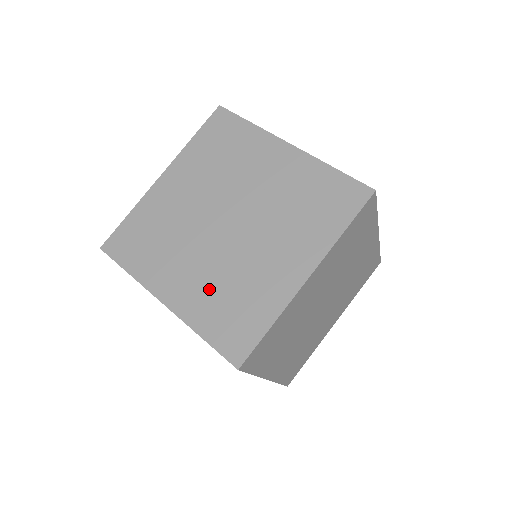
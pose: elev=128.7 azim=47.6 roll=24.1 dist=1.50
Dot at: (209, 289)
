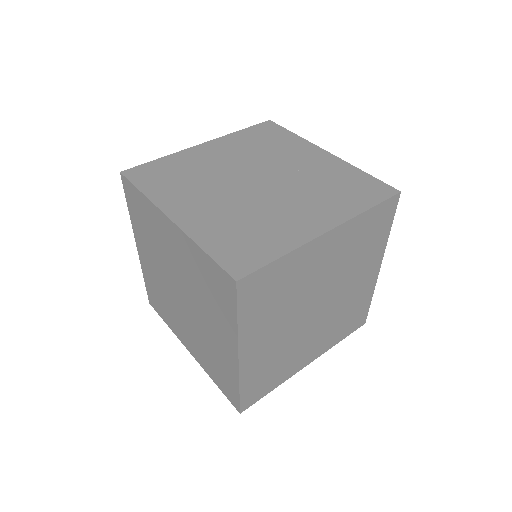
Dot at: (224, 219)
